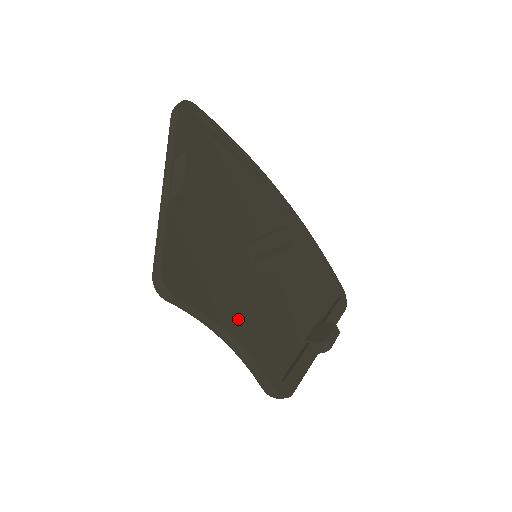
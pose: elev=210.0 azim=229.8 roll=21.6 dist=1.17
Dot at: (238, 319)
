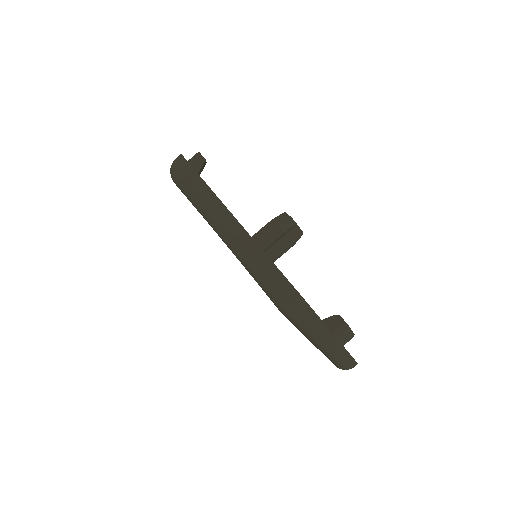
Dot at: occluded
